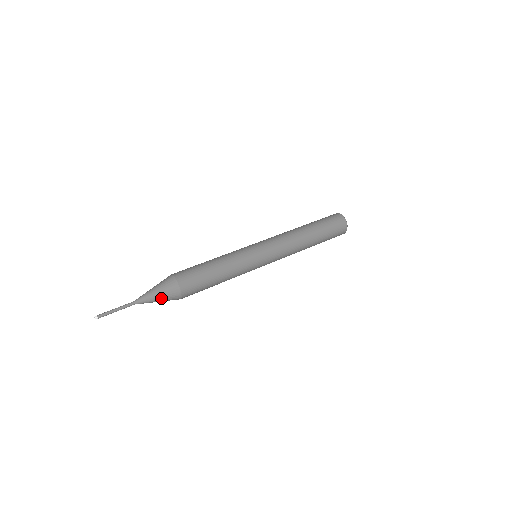
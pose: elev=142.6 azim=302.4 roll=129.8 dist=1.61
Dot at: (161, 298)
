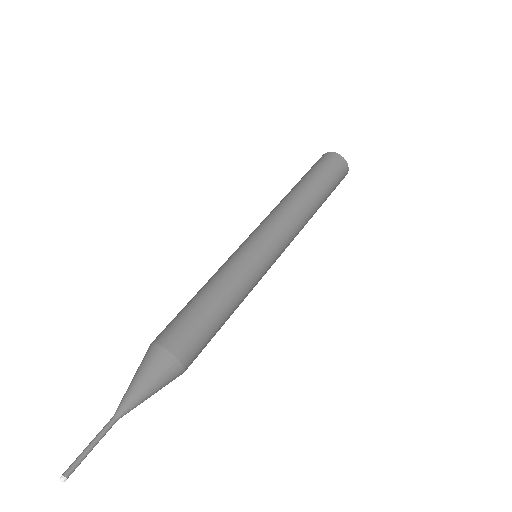
Dot at: (156, 390)
